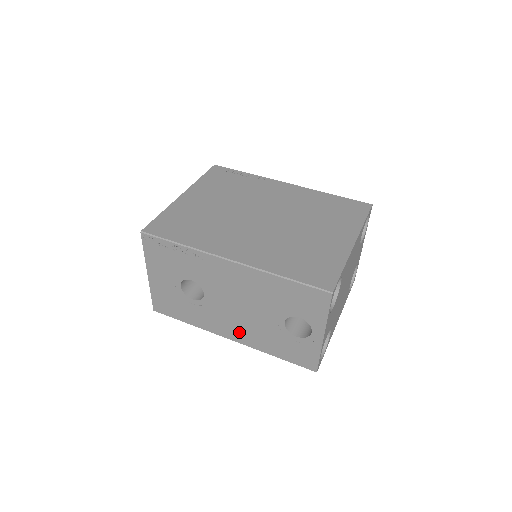
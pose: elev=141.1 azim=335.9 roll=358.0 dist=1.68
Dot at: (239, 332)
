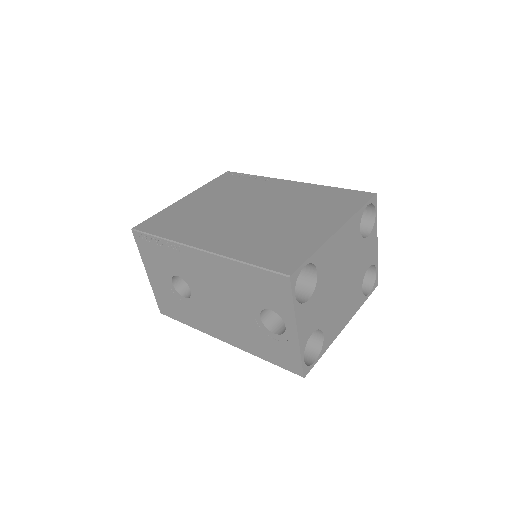
Dot at: (228, 332)
